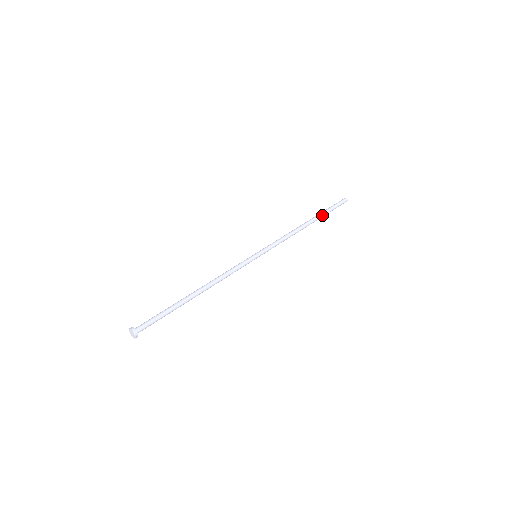
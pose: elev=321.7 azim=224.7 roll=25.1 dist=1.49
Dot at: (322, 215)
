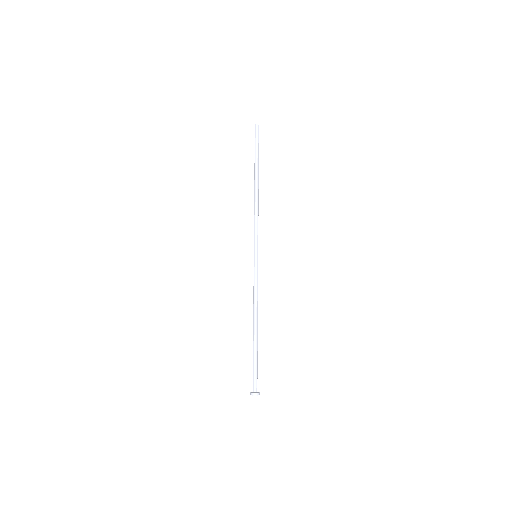
Dot at: (257, 165)
